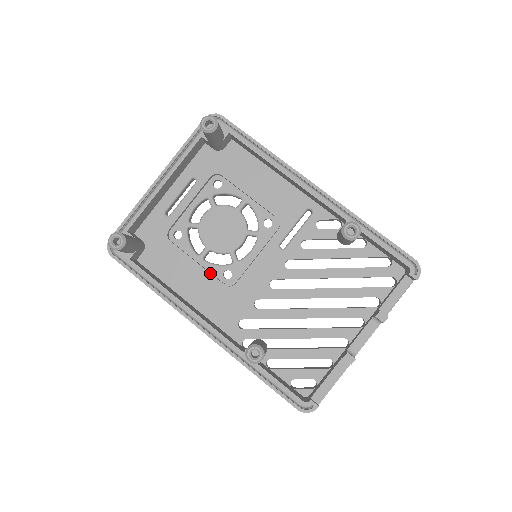
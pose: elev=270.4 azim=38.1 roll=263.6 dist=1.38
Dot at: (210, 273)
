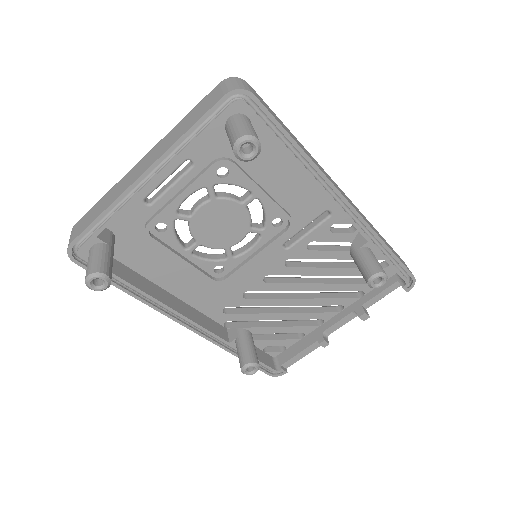
Dot at: (200, 271)
